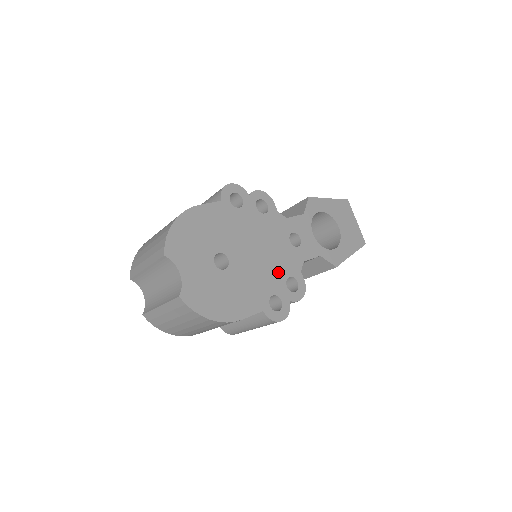
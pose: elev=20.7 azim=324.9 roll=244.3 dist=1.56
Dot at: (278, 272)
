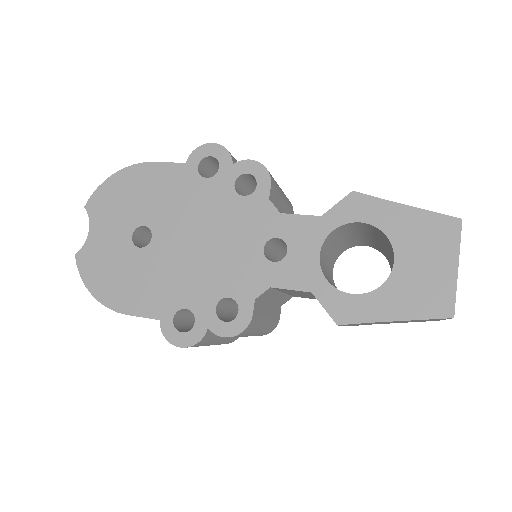
Dot at: (214, 283)
